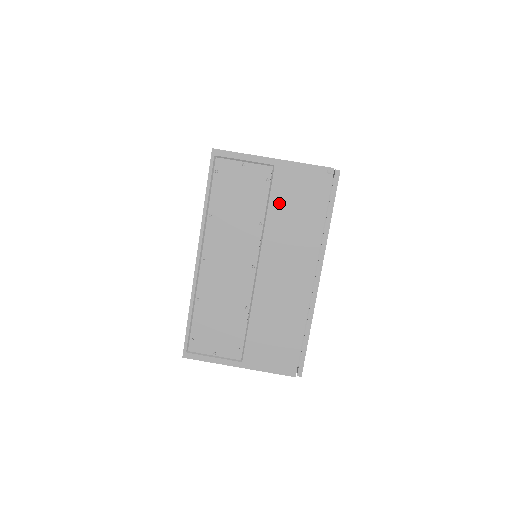
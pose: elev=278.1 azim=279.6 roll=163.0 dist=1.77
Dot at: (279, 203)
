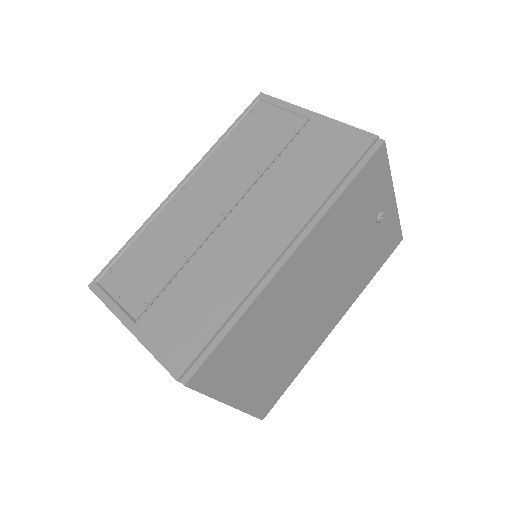
Dot at: (293, 156)
